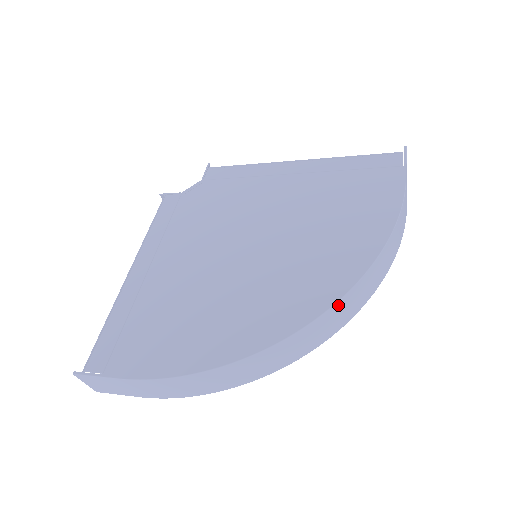
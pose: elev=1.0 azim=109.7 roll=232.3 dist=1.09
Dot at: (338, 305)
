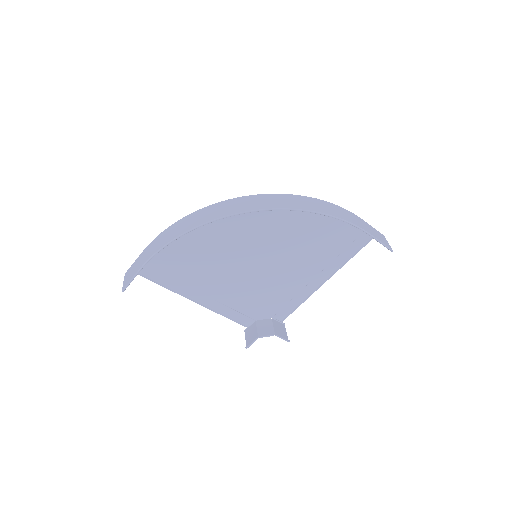
Dot at: (265, 196)
